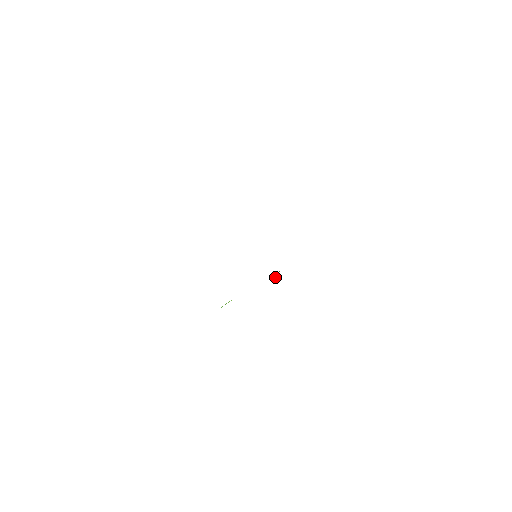
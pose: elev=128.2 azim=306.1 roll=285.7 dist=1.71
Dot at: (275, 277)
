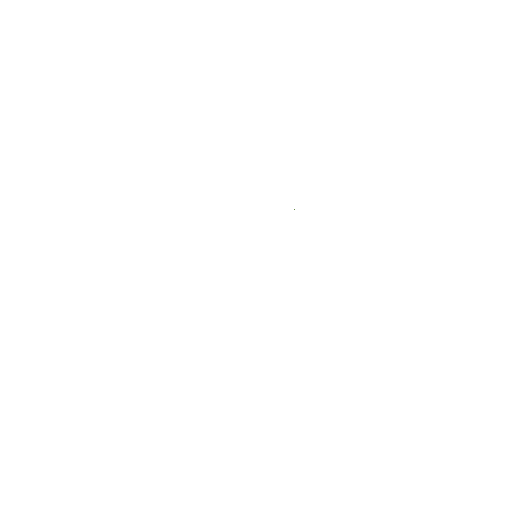
Dot at: occluded
